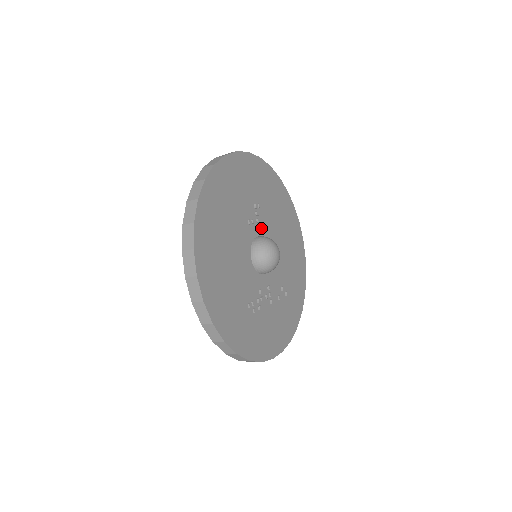
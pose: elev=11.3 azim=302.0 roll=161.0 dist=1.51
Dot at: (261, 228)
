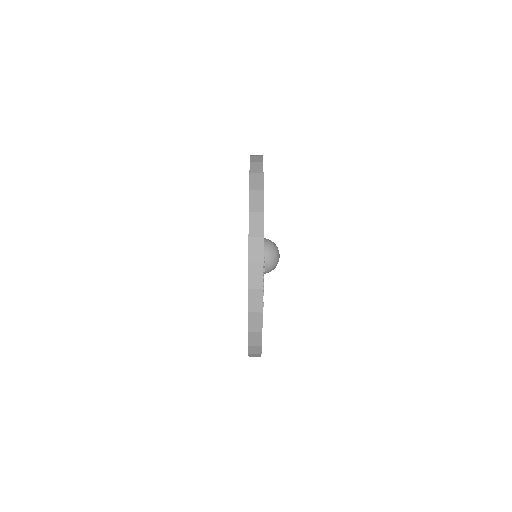
Dot at: occluded
